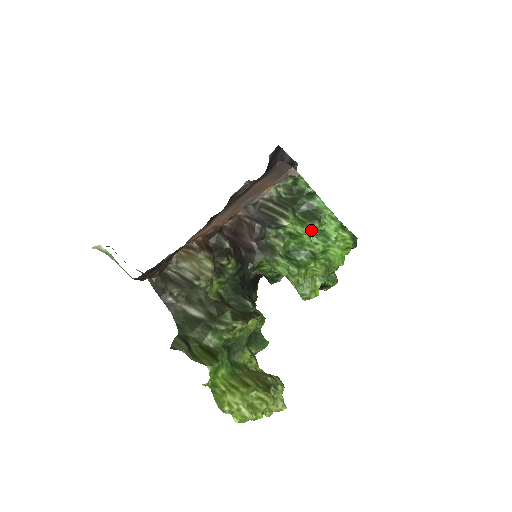
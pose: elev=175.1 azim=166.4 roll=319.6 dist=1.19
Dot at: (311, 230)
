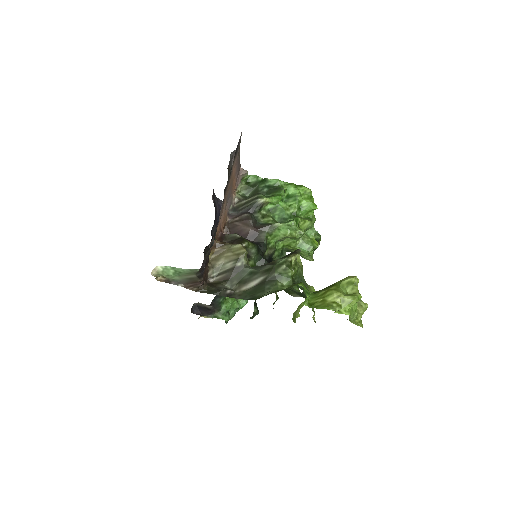
Dot at: (281, 199)
